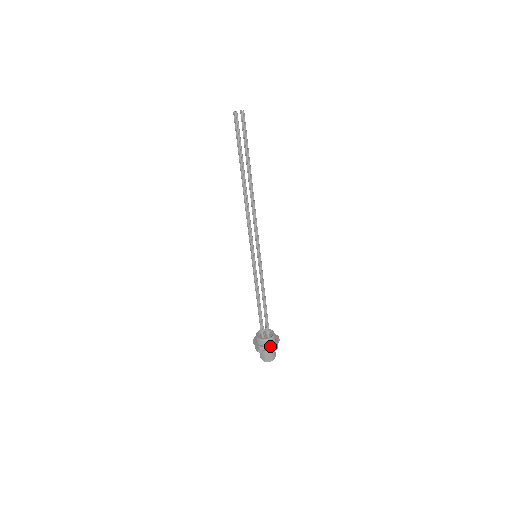
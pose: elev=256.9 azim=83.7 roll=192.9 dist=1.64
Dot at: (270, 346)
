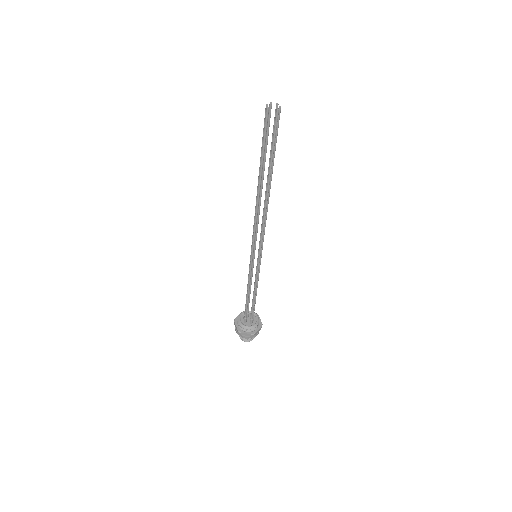
Dot at: (250, 334)
